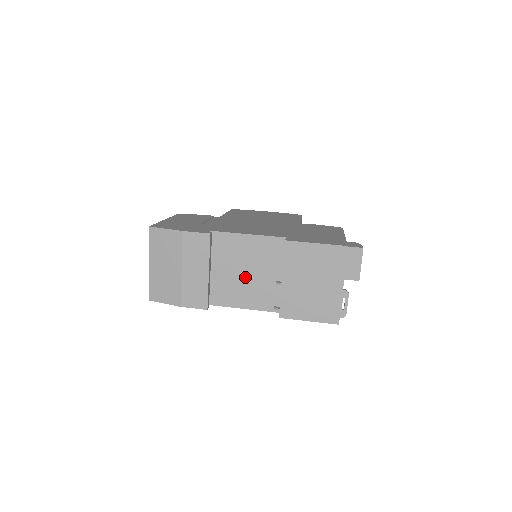
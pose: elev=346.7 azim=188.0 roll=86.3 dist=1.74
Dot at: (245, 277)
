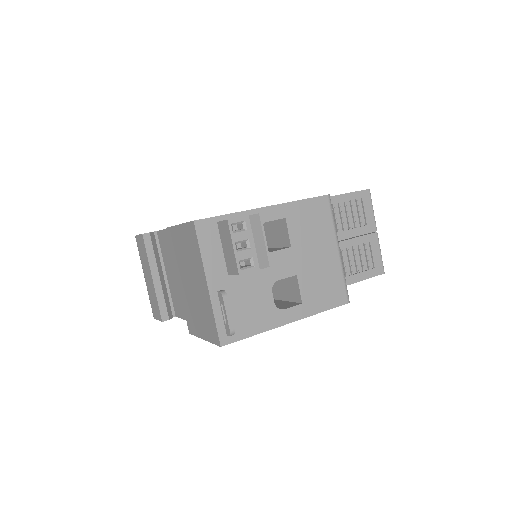
Dot at: occluded
